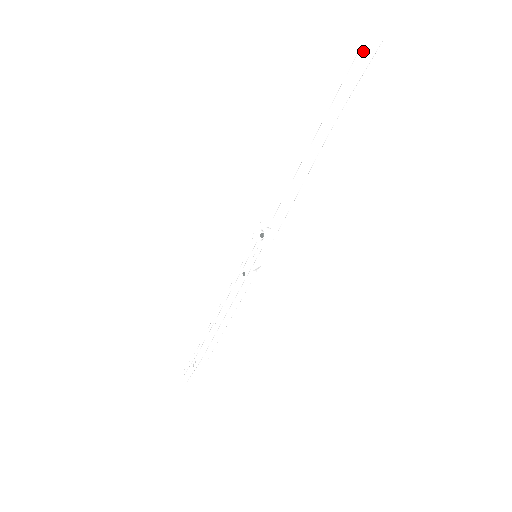
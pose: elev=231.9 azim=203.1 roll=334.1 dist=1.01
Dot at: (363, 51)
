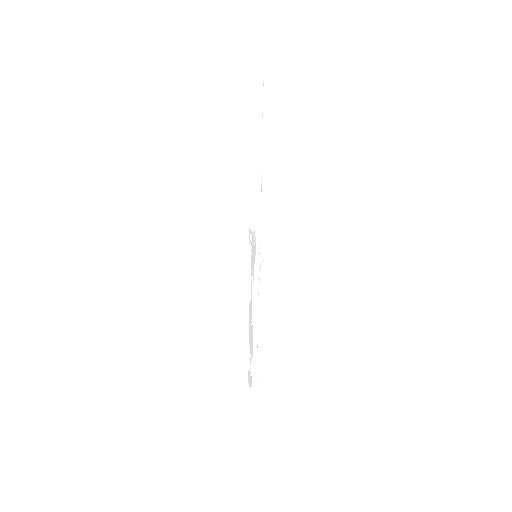
Dot at: occluded
